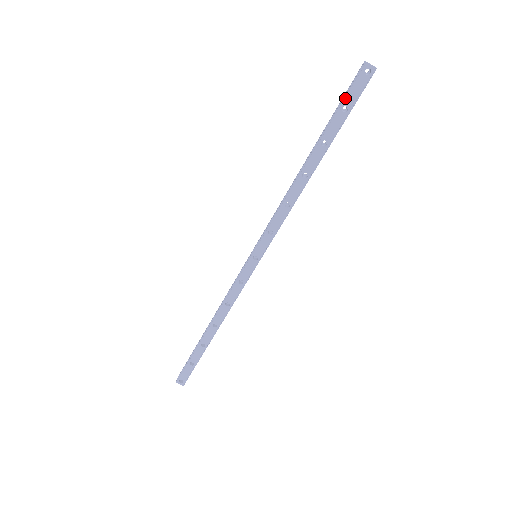
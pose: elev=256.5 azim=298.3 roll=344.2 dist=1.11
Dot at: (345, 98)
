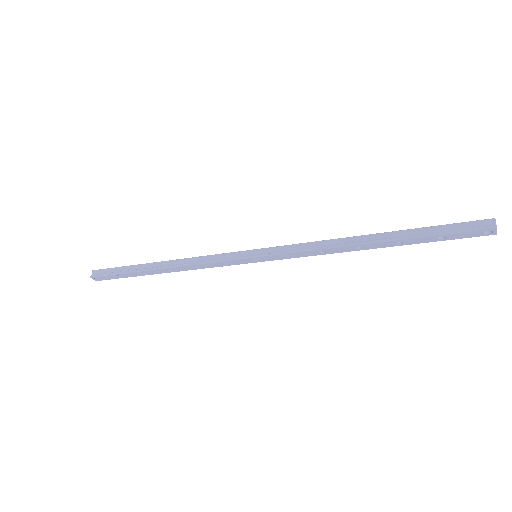
Dot at: (452, 233)
